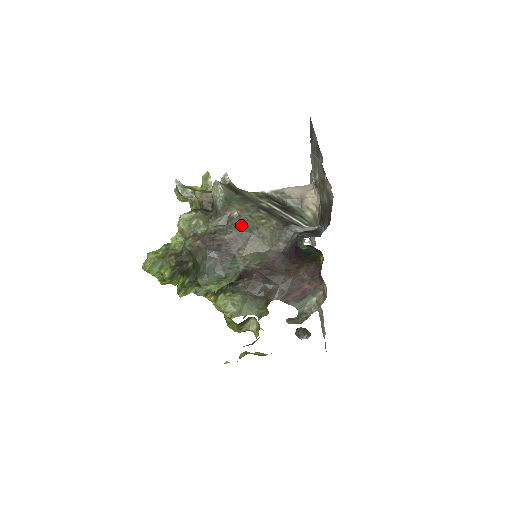
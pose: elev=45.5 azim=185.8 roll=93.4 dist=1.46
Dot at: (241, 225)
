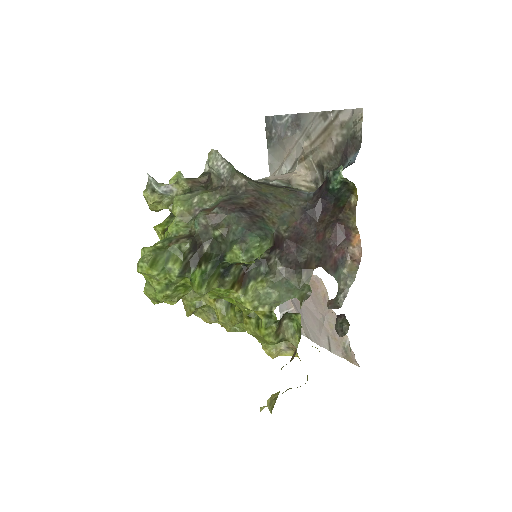
Dot at: (254, 191)
